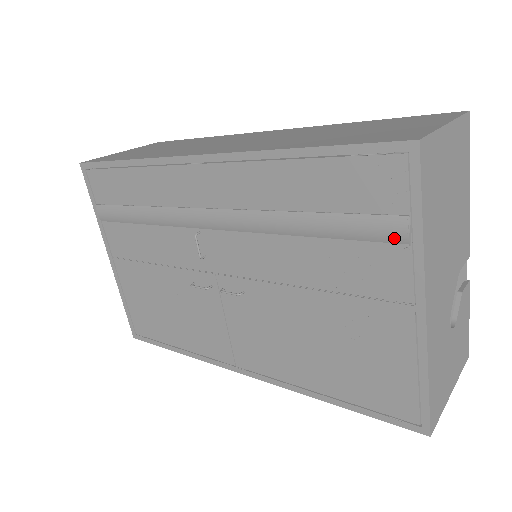
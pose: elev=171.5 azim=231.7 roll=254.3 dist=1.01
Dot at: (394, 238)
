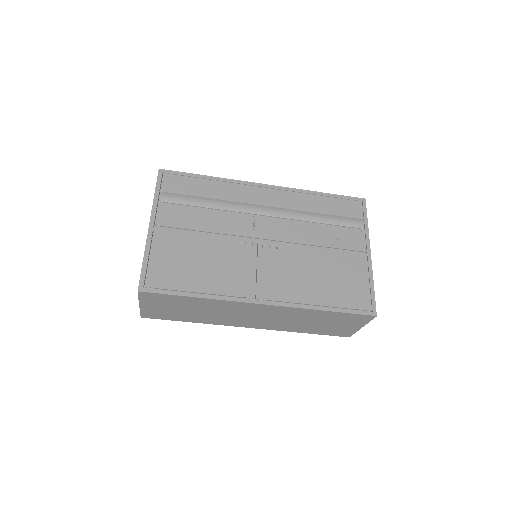
Dot at: (359, 226)
